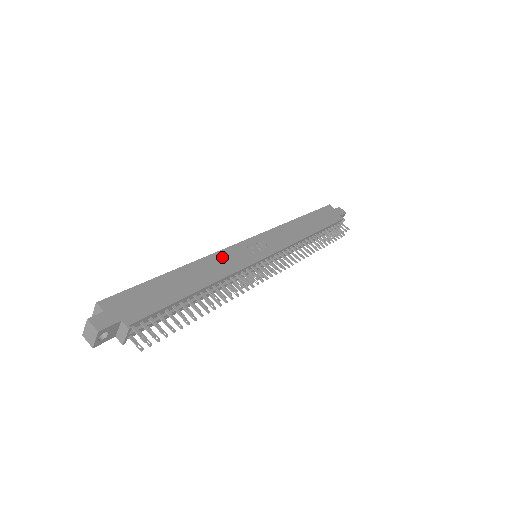
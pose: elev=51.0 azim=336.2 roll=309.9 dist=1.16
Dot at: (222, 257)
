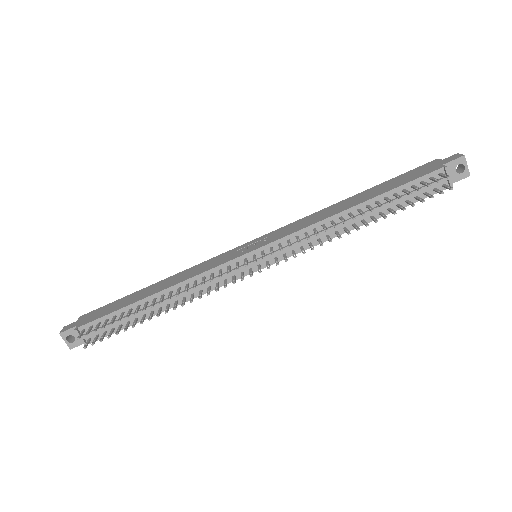
Dot at: (202, 265)
